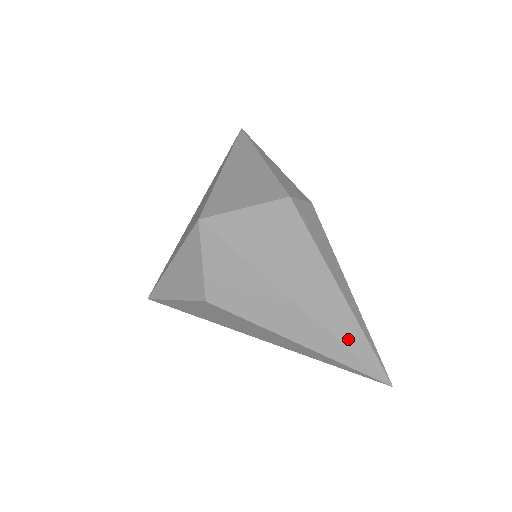
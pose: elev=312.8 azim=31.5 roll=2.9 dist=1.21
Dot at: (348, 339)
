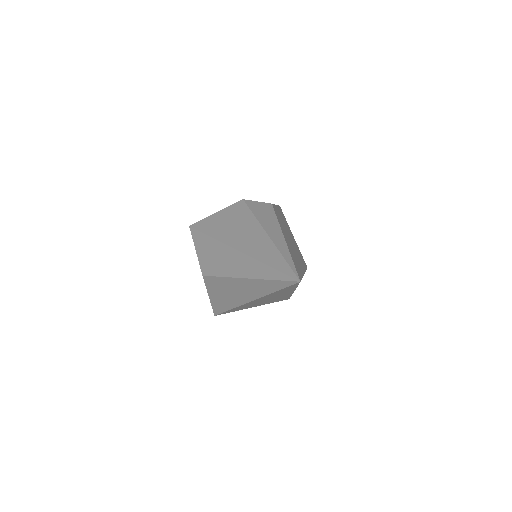
Dot at: (267, 259)
